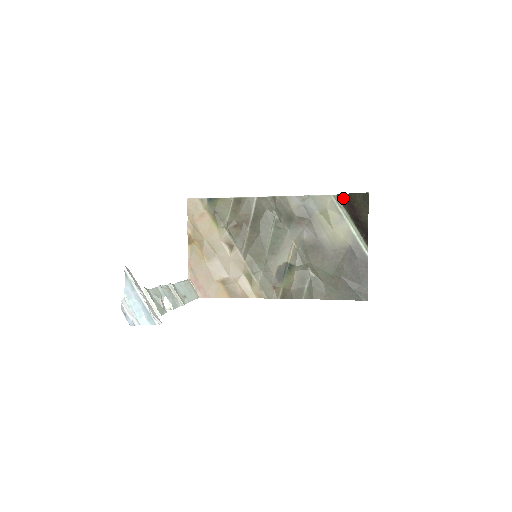
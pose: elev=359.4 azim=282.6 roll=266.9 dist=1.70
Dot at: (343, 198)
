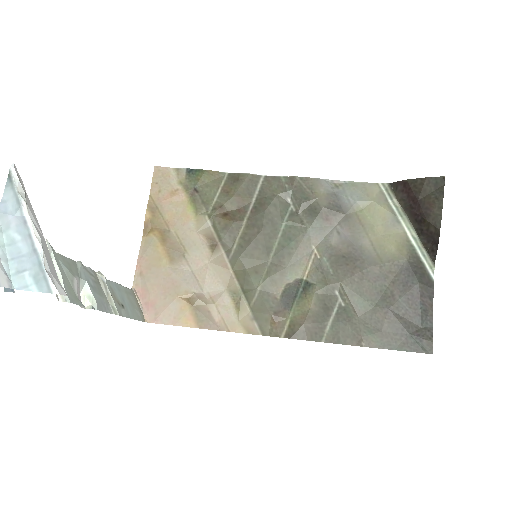
Dot at: (400, 187)
